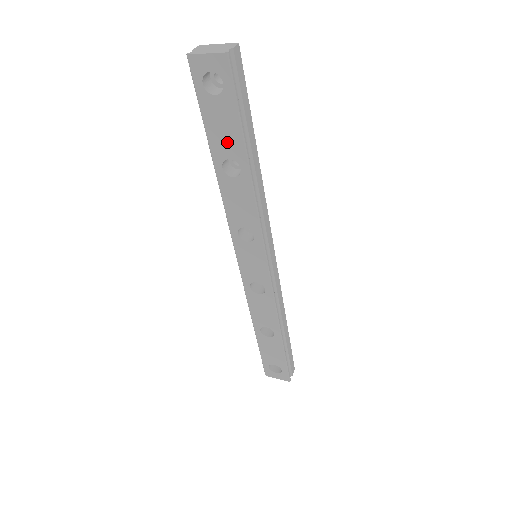
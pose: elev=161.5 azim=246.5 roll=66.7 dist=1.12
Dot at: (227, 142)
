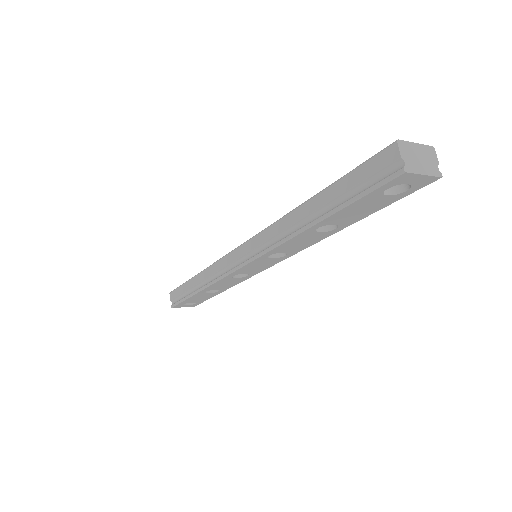
Dot at: (349, 217)
